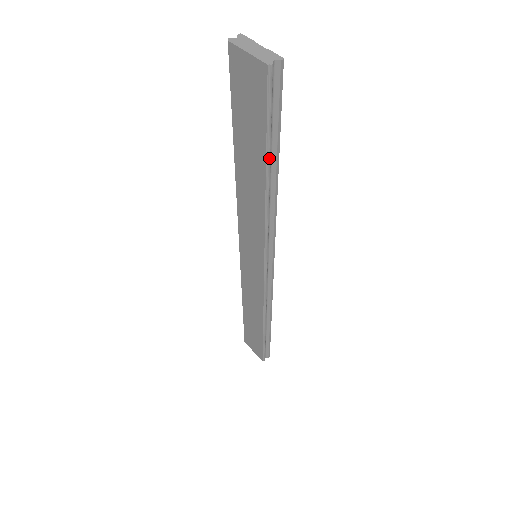
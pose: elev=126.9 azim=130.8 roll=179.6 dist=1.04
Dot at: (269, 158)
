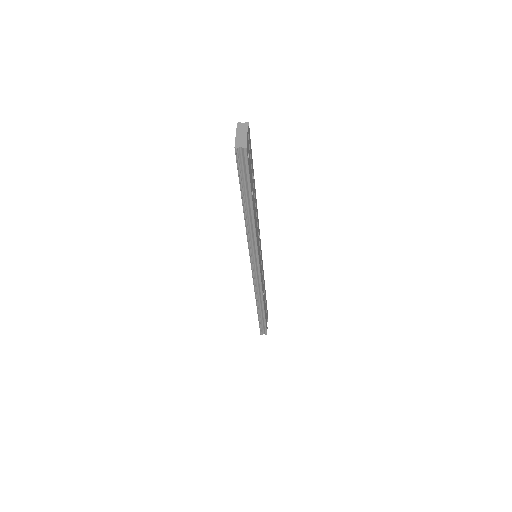
Dot at: (243, 198)
